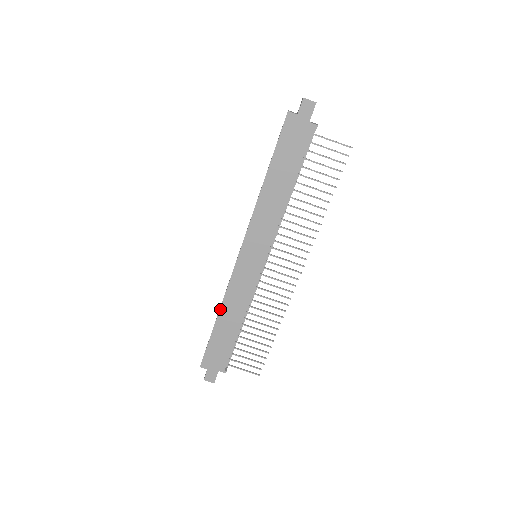
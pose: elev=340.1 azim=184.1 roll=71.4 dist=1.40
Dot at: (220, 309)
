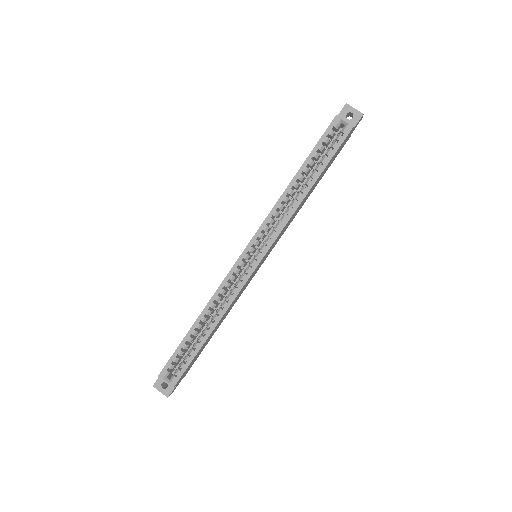
Dot at: (219, 321)
